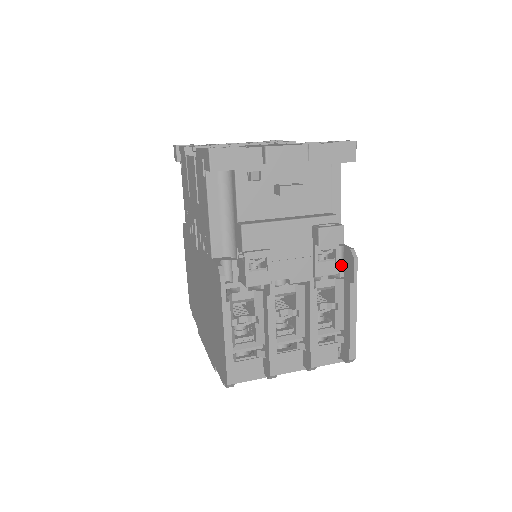
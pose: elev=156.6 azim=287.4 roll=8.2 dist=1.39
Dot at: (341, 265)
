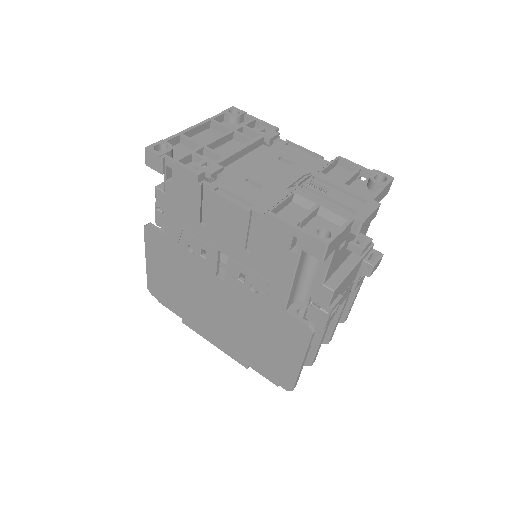
Dot at: occluded
